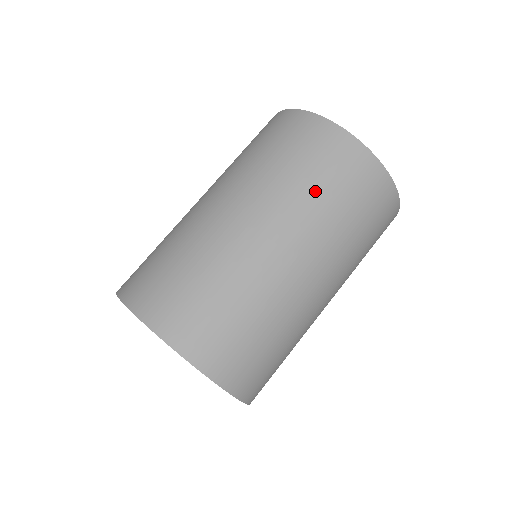
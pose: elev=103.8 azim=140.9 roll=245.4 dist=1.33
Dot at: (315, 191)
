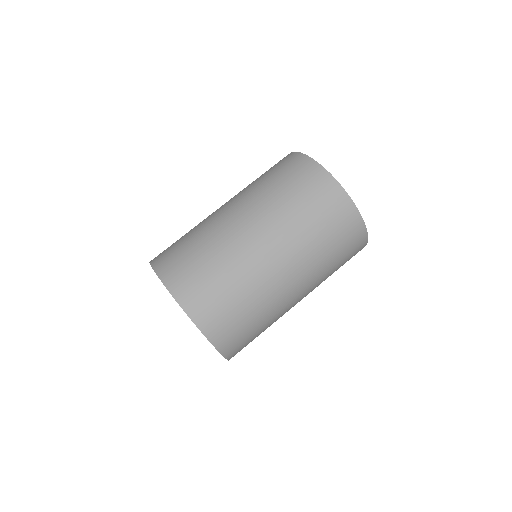
Dot at: (316, 236)
